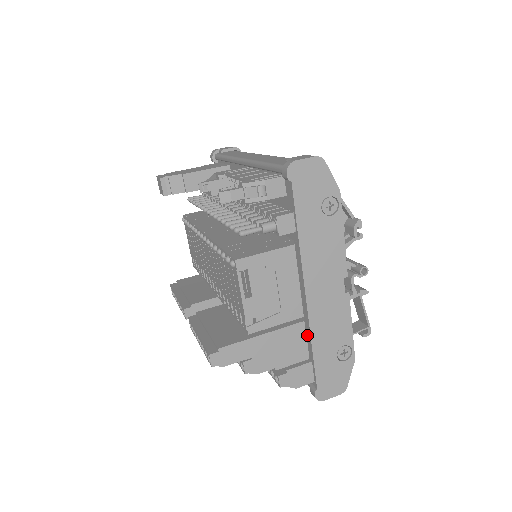
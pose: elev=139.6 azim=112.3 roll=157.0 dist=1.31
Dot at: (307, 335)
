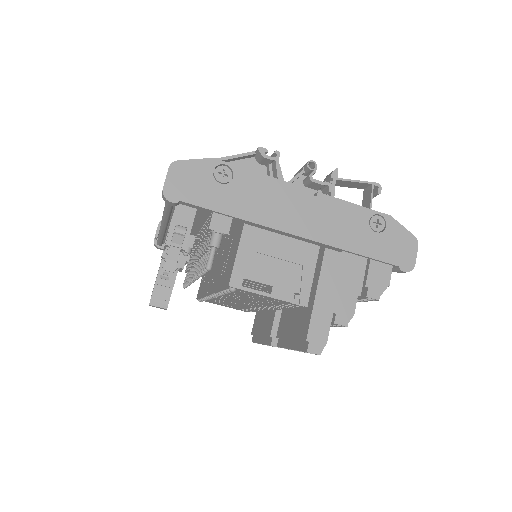
Dot at: (339, 251)
